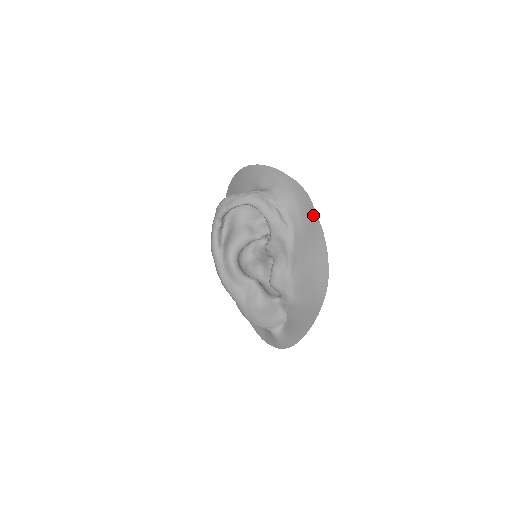
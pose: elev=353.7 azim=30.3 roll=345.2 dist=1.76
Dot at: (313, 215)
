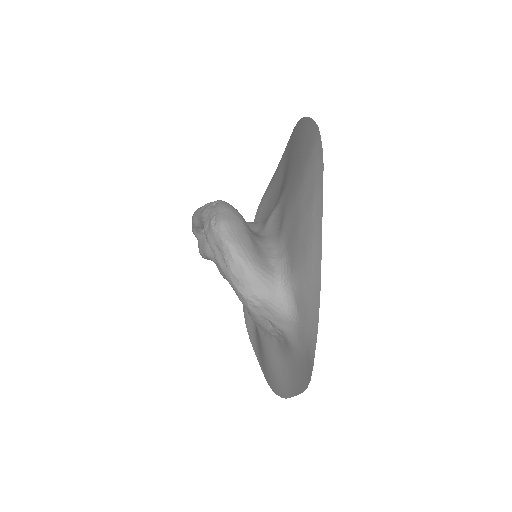
Dot at: (294, 387)
